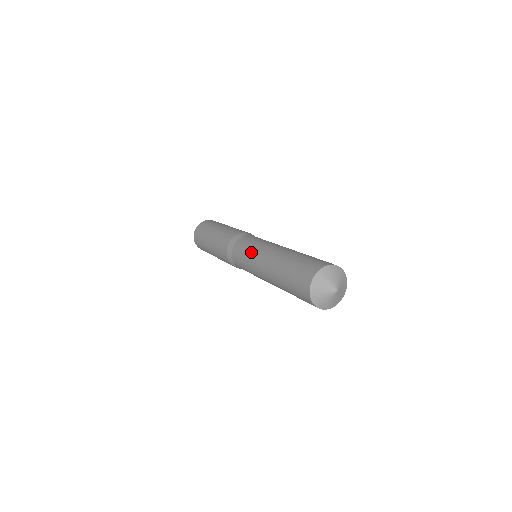
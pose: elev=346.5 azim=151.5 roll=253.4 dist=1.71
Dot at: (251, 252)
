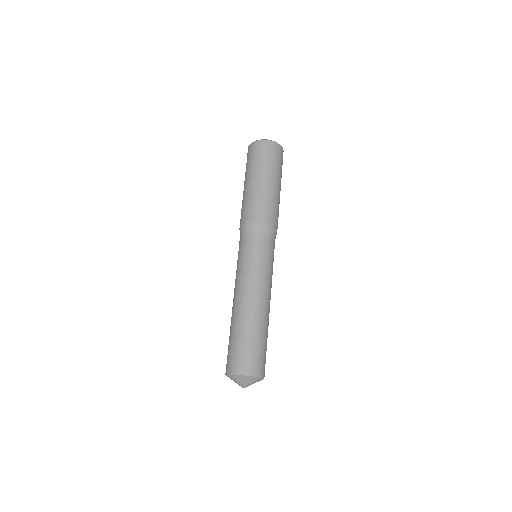
Dot at: occluded
